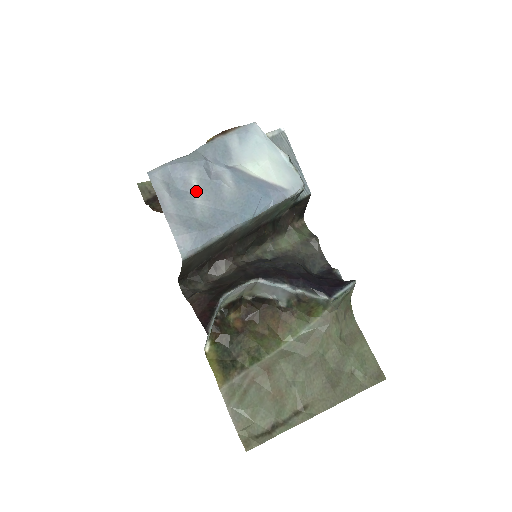
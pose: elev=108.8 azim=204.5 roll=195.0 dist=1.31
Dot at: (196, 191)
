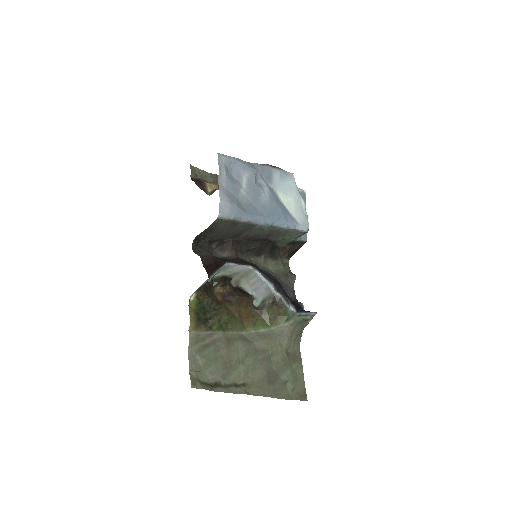
Dot at: (244, 184)
